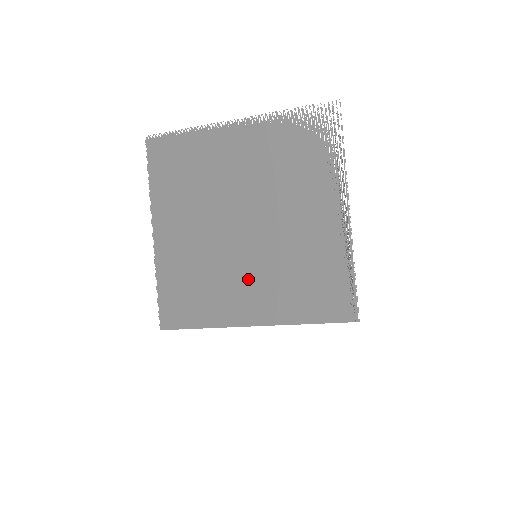
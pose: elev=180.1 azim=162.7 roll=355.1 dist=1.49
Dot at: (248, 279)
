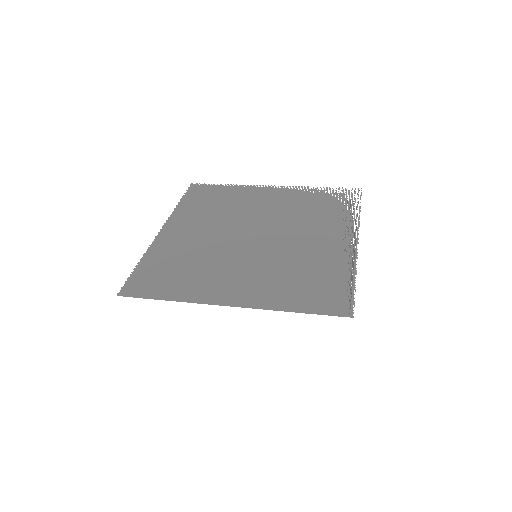
Dot at: (240, 270)
